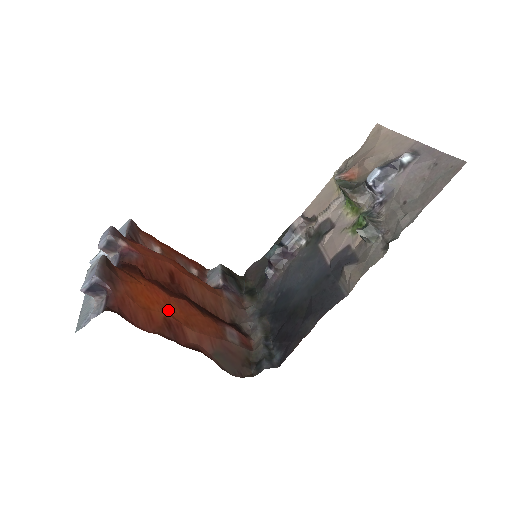
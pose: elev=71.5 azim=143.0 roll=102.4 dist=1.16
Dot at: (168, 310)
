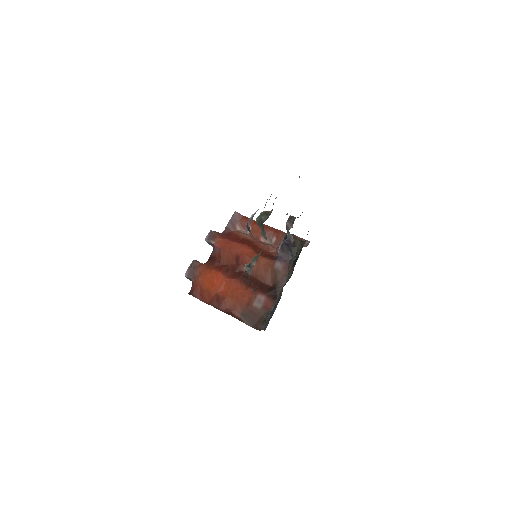
Dot at: (221, 289)
